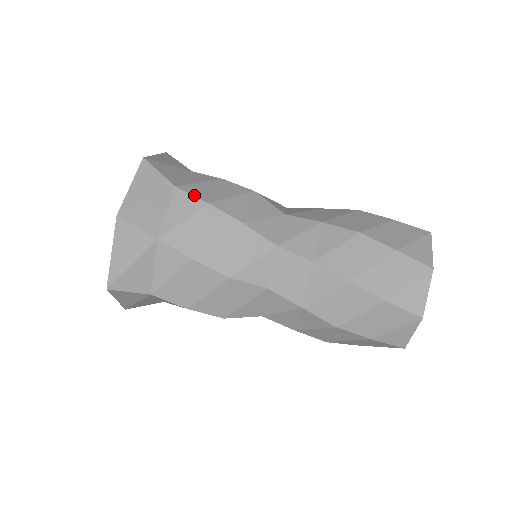
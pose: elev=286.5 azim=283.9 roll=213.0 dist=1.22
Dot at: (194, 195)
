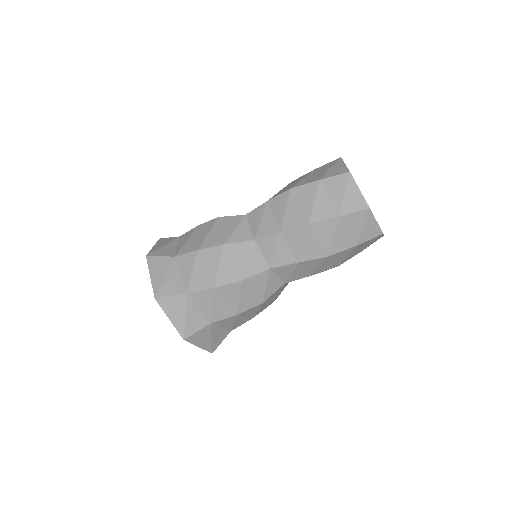
Dot at: (201, 289)
